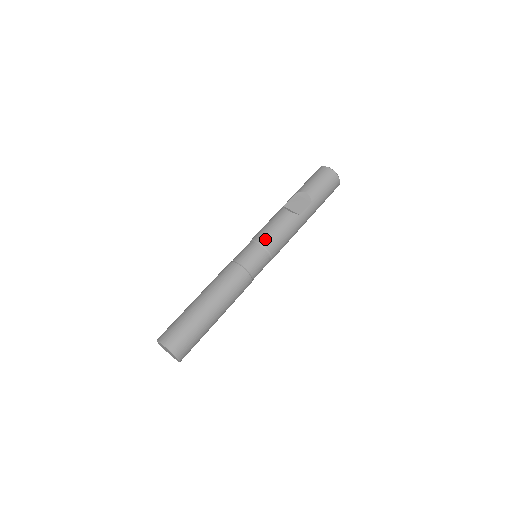
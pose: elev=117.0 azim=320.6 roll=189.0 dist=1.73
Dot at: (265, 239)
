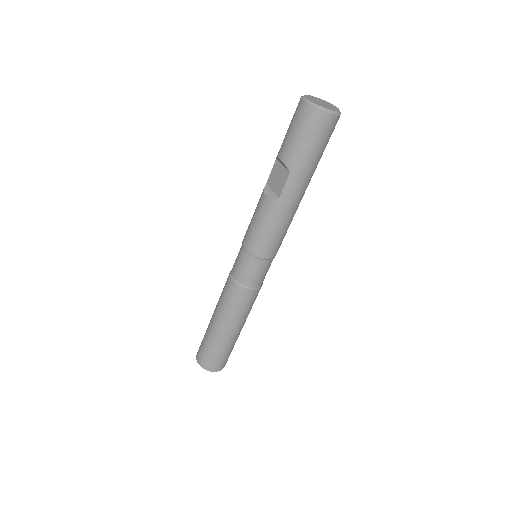
Dot at: (248, 243)
